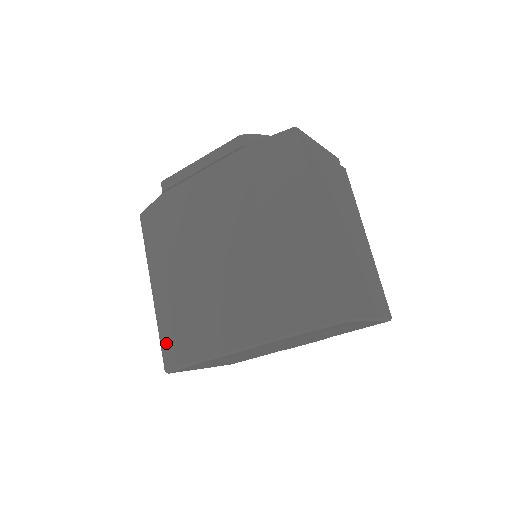
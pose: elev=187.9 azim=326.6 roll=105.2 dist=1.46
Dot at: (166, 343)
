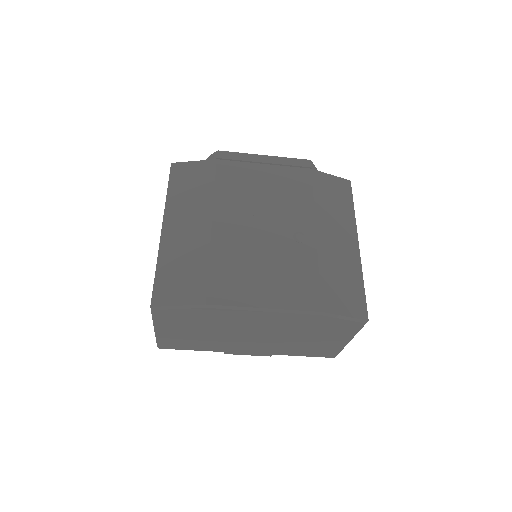
Dot at: (166, 280)
